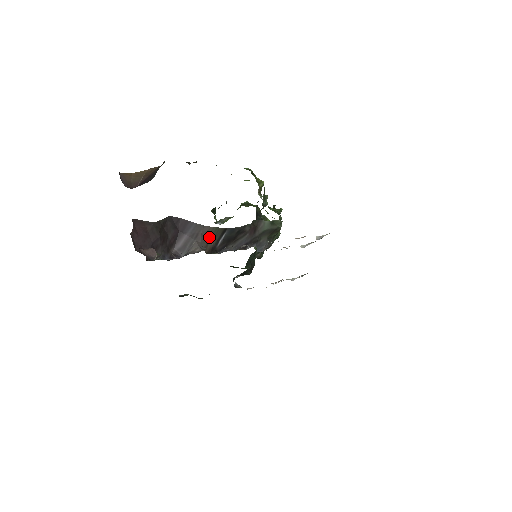
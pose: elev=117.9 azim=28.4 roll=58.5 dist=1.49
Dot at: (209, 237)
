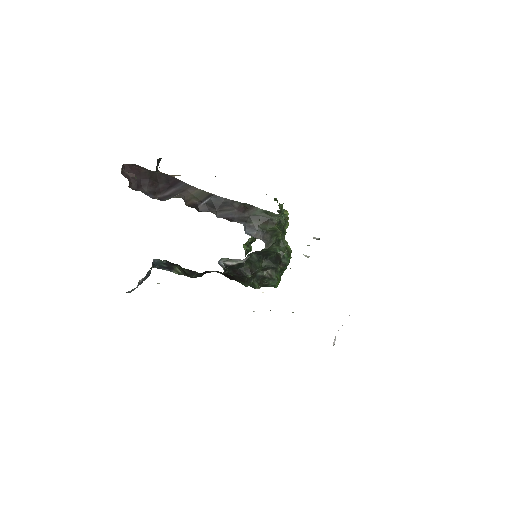
Dot at: (194, 196)
